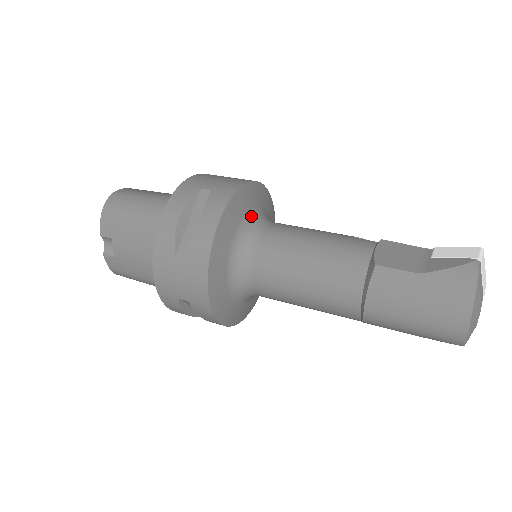
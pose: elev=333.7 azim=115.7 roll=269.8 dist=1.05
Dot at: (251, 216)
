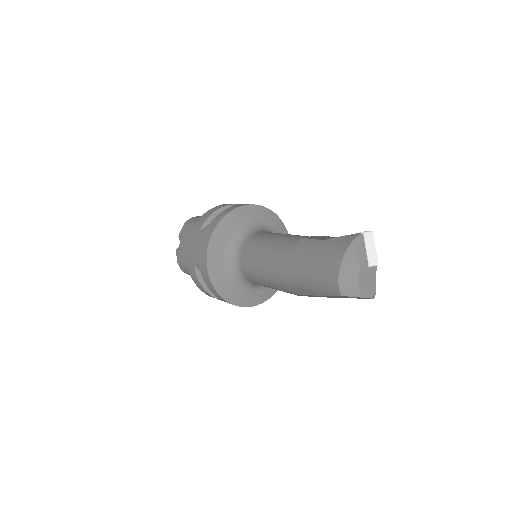
Dot at: (257, 225)
